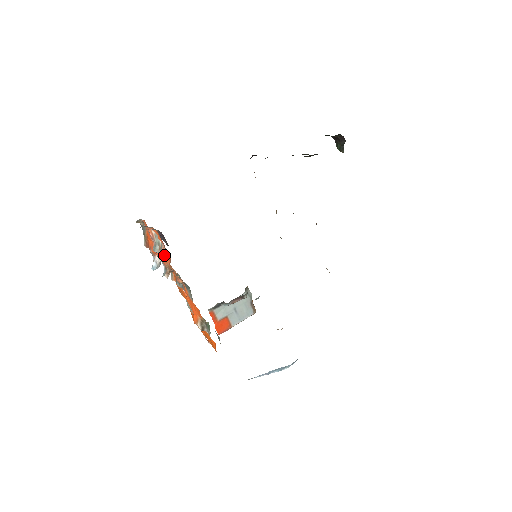
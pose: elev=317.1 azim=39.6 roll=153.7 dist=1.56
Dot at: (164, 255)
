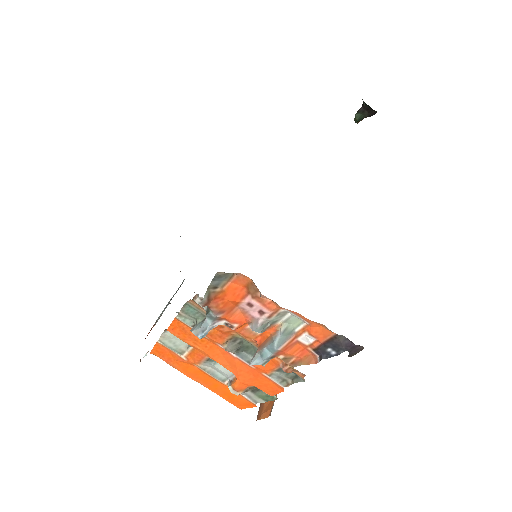
Dot at: (291, 346)
